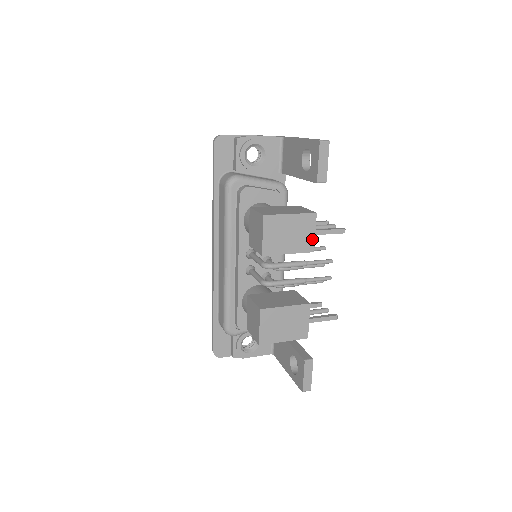
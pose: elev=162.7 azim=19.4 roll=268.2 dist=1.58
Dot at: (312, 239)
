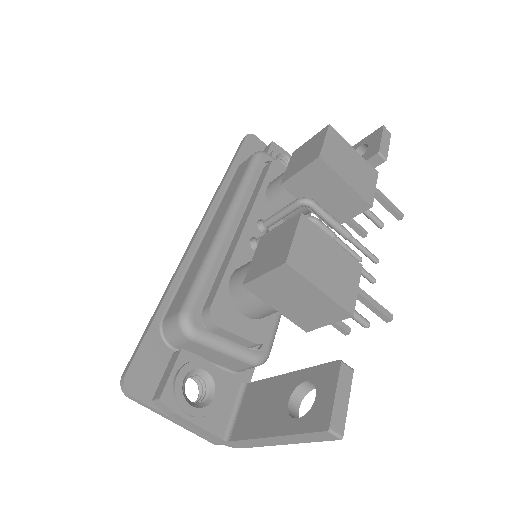
Dot at: (372, 192)
